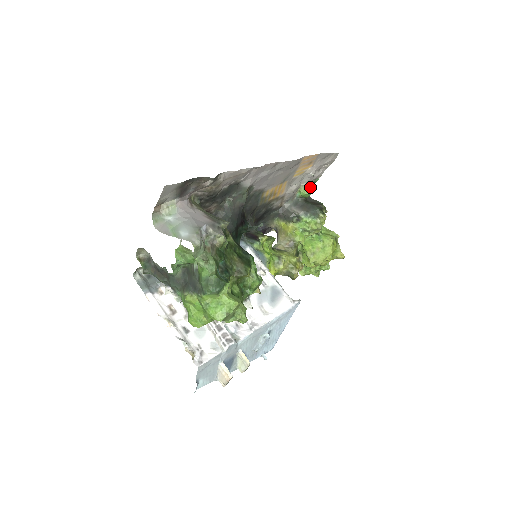
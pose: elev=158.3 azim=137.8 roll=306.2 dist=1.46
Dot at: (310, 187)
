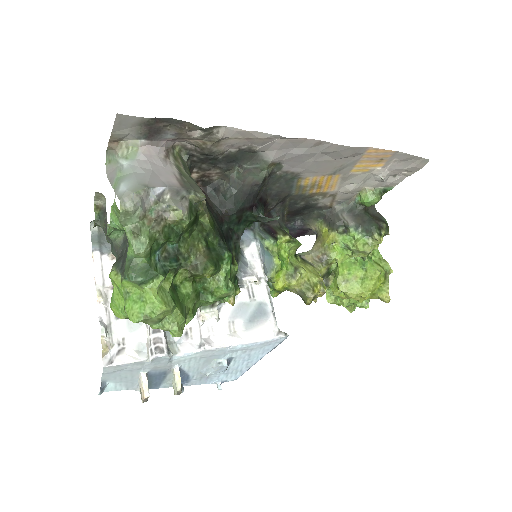
Dot at: (375, 194)
